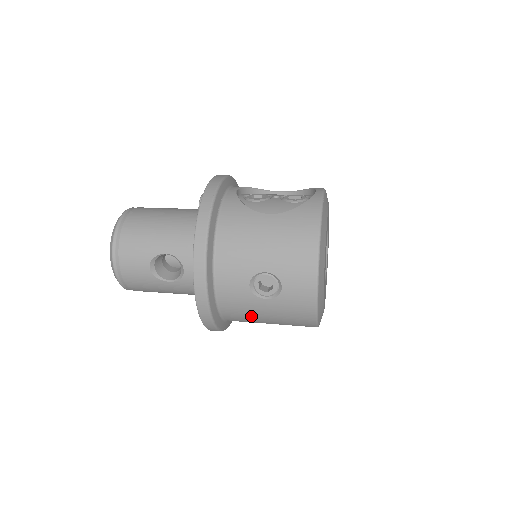
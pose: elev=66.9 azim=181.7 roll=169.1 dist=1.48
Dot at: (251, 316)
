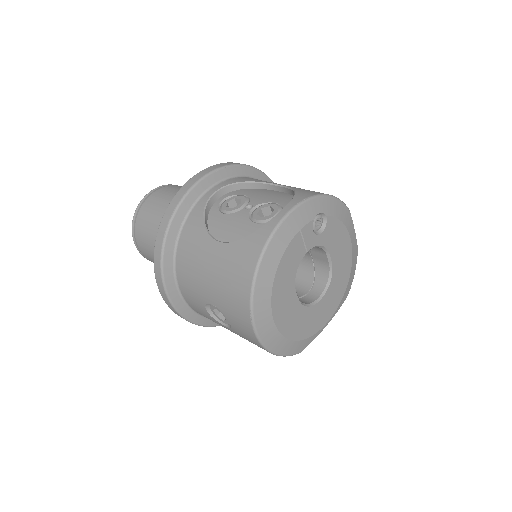
Dot at: occluded
